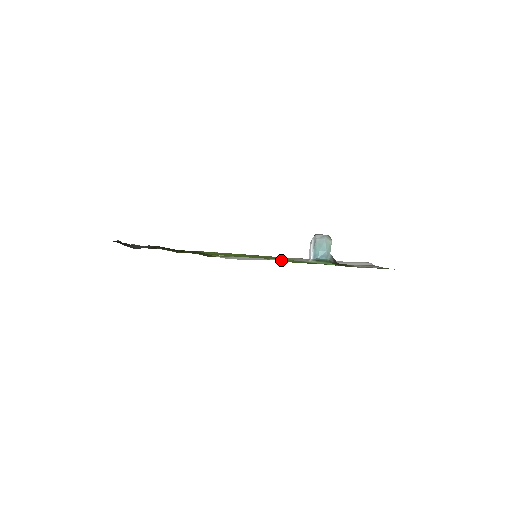
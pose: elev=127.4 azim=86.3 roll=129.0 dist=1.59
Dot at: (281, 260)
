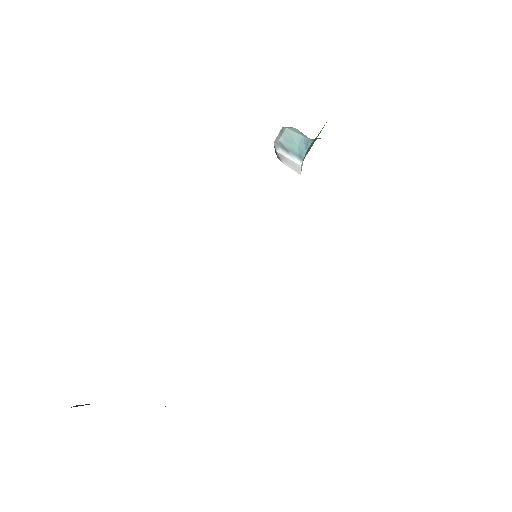
Dot at: occluded
